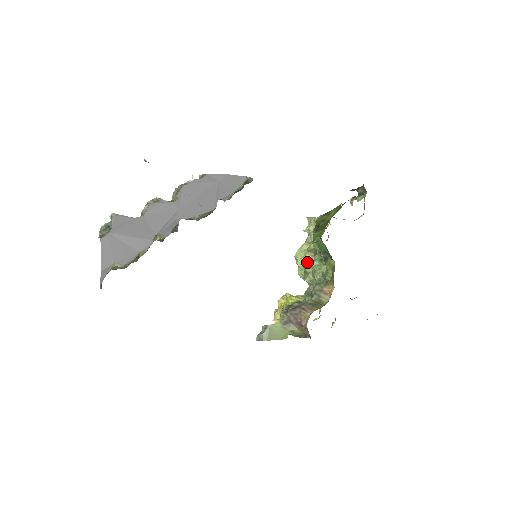
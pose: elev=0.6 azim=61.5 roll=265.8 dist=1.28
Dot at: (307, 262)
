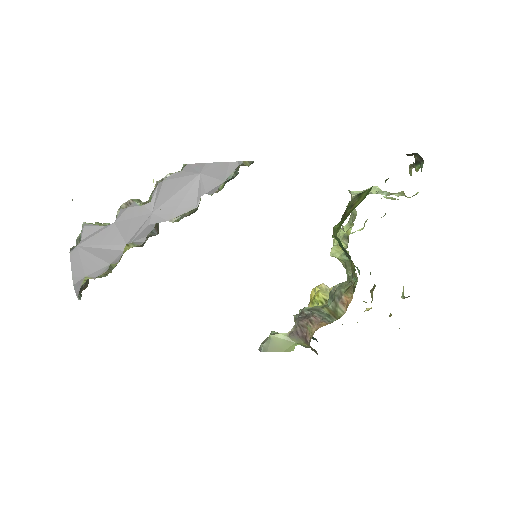
Dot at: (339, 253)
